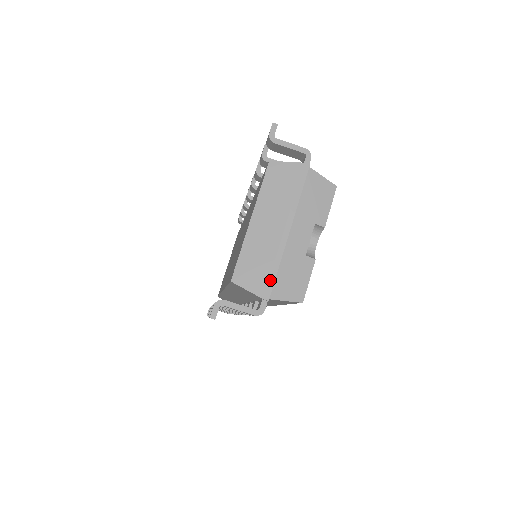
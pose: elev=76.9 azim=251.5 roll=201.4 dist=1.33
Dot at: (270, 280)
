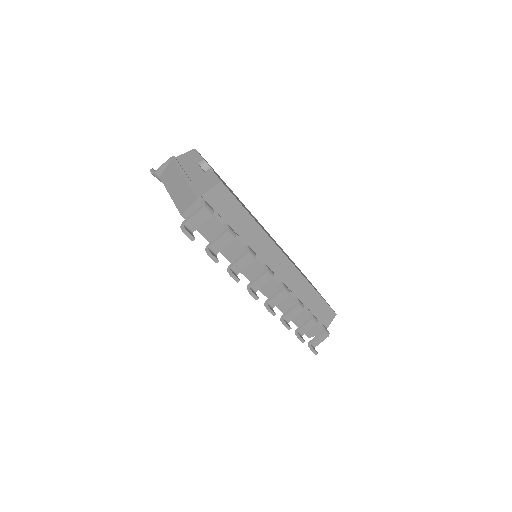
Dot at: (194, 192)
